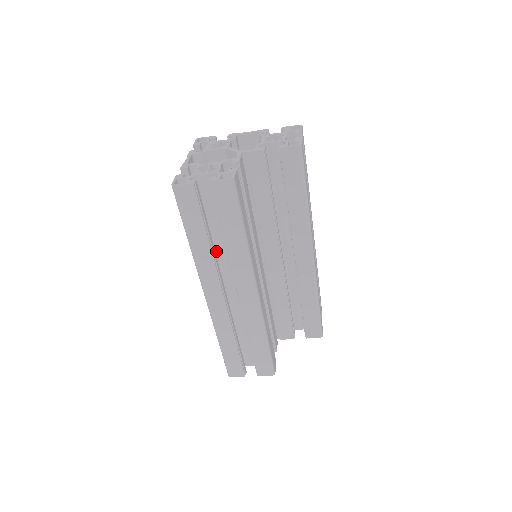
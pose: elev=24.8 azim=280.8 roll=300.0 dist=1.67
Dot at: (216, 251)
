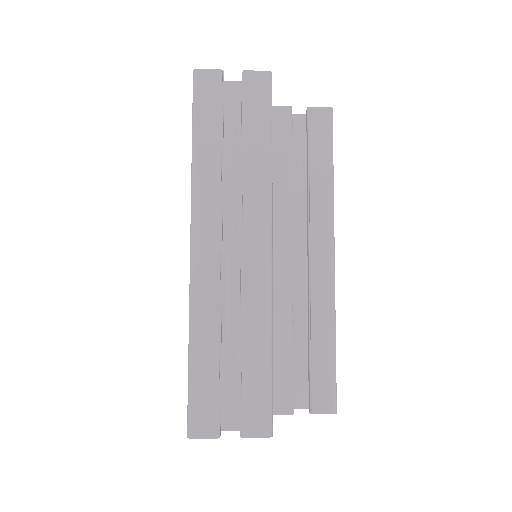
Dot at: occluded
